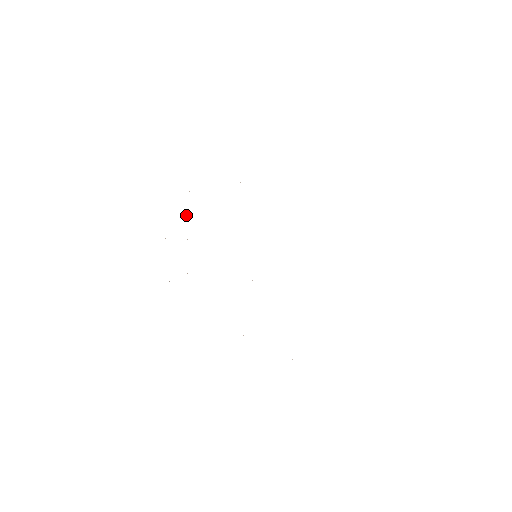
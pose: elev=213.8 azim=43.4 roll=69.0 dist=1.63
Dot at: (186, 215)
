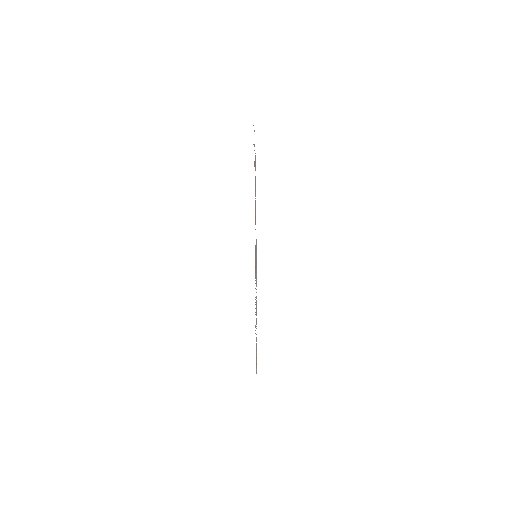
Dot at: occluded
